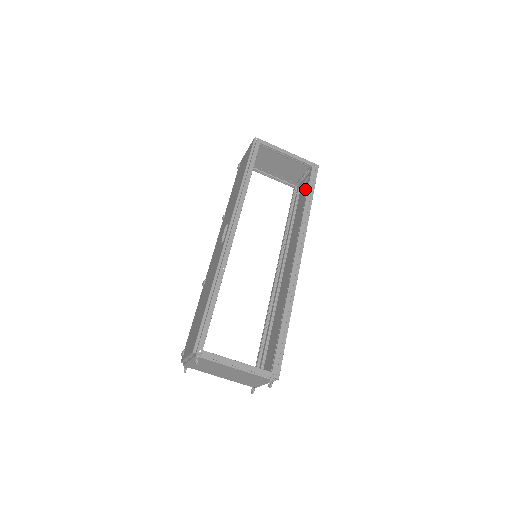
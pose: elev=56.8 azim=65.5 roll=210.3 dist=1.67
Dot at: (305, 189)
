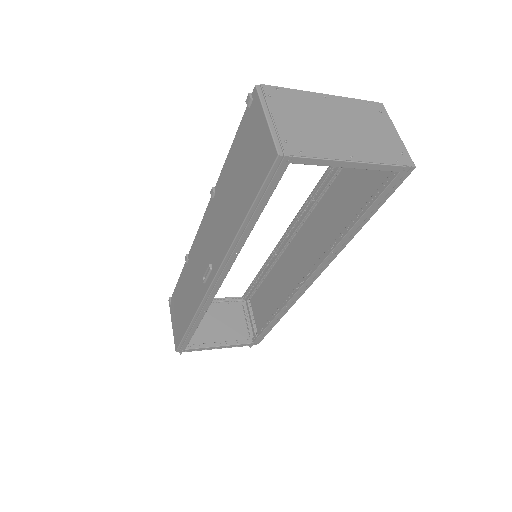
Dot at: occluded
